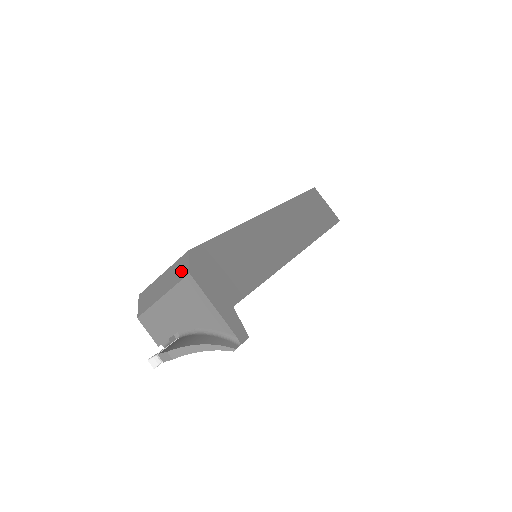
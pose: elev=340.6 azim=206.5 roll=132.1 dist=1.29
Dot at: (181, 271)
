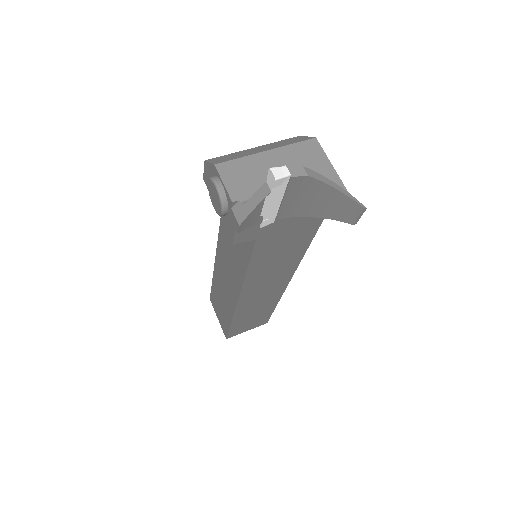
Dot at: (297, 140)
